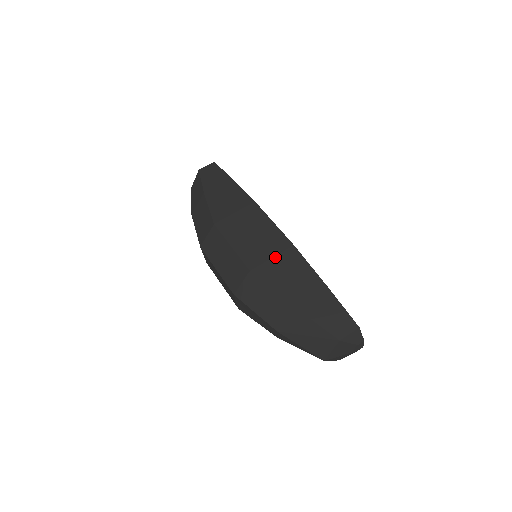
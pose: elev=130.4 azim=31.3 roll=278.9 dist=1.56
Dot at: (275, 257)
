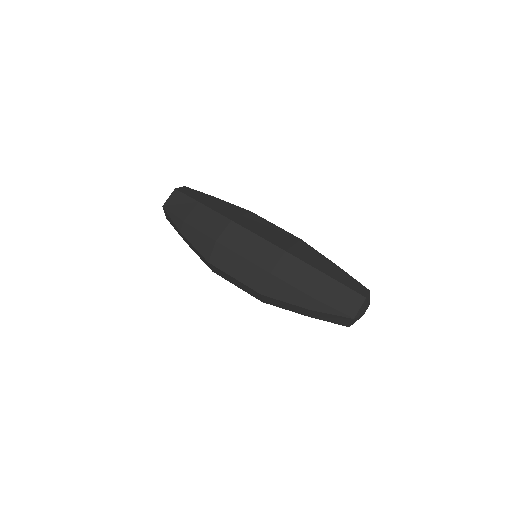
Dot at: (295, 245)
